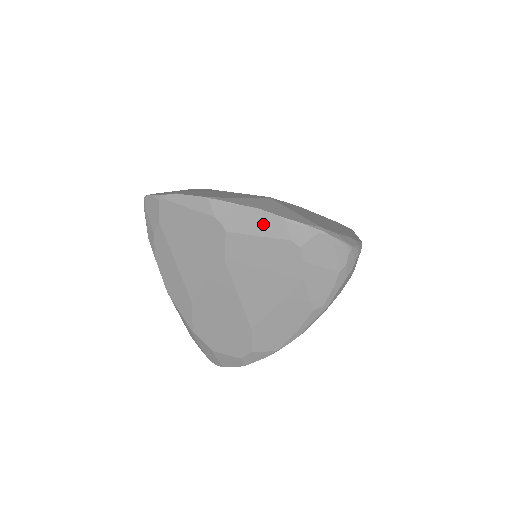
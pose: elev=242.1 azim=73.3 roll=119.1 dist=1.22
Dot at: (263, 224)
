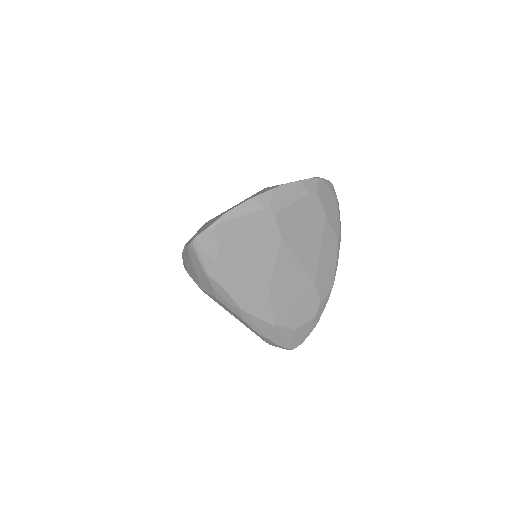
Dot at: (291, 193)
